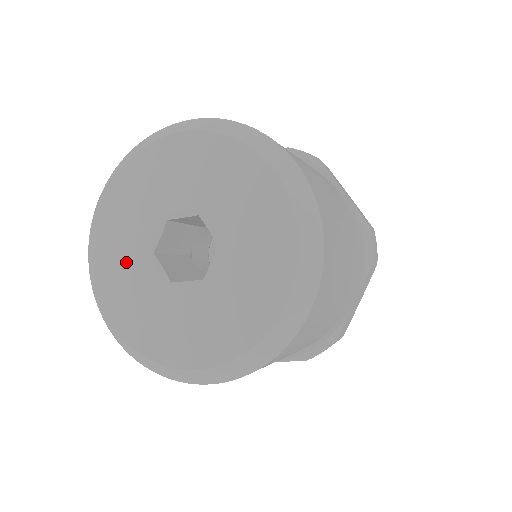
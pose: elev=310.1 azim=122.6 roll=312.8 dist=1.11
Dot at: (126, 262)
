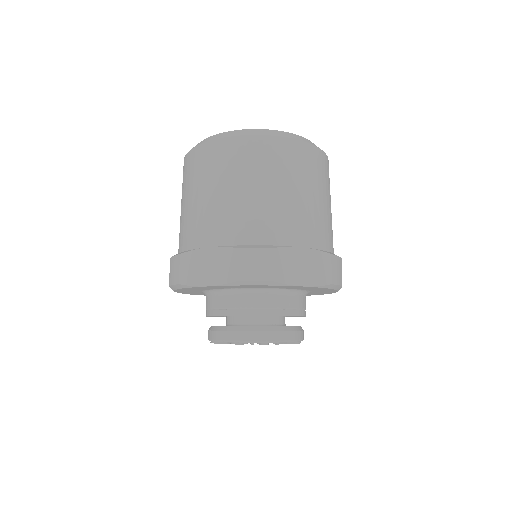
Dot at: occluded
